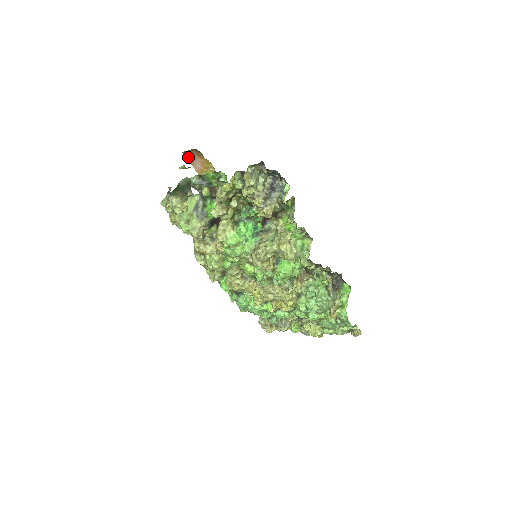
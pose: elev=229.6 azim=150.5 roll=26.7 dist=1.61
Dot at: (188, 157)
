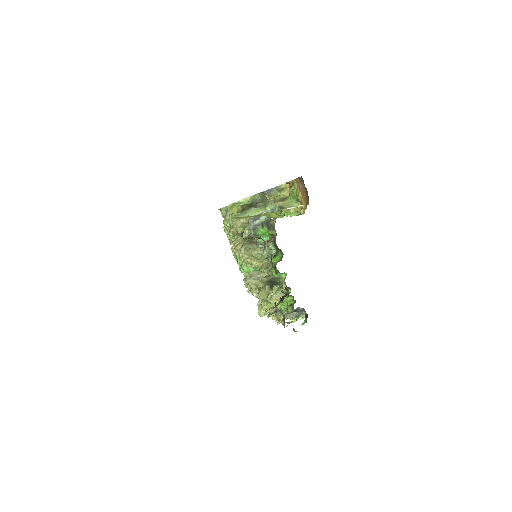
Dot at: (302, 179)
